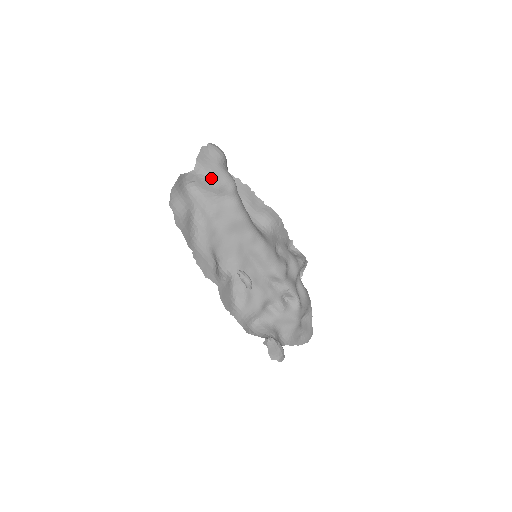
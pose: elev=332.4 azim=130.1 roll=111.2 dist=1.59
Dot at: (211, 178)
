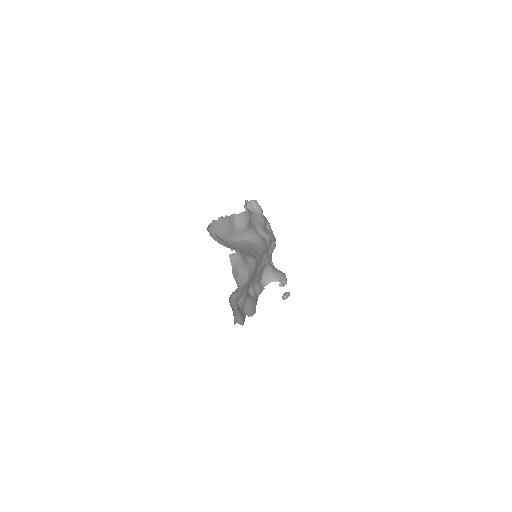
Dot at: (248, 281)
